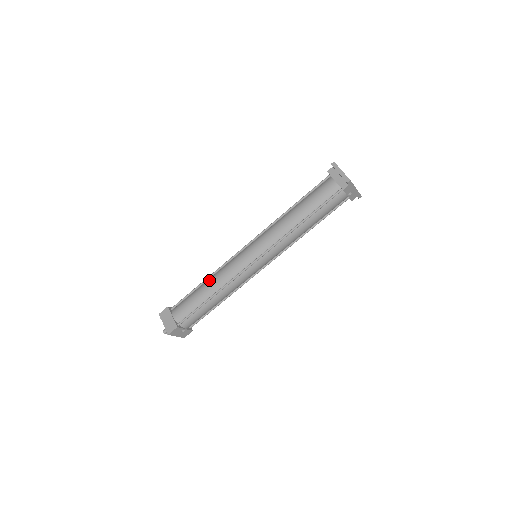
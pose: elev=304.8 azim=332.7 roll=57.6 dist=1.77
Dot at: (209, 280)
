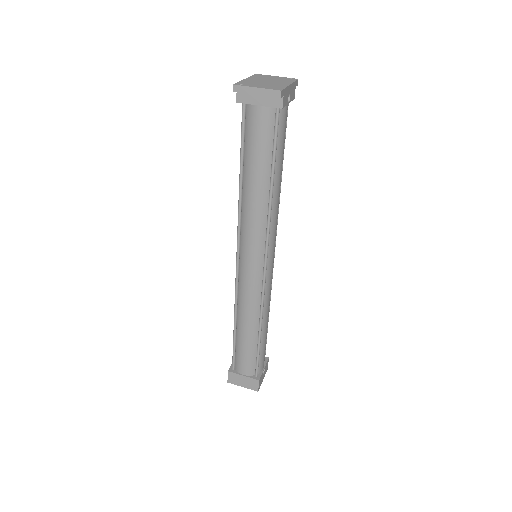
Dot at: (239, 321)
